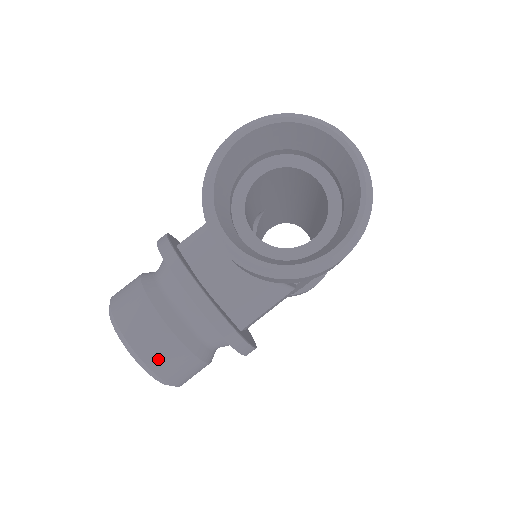
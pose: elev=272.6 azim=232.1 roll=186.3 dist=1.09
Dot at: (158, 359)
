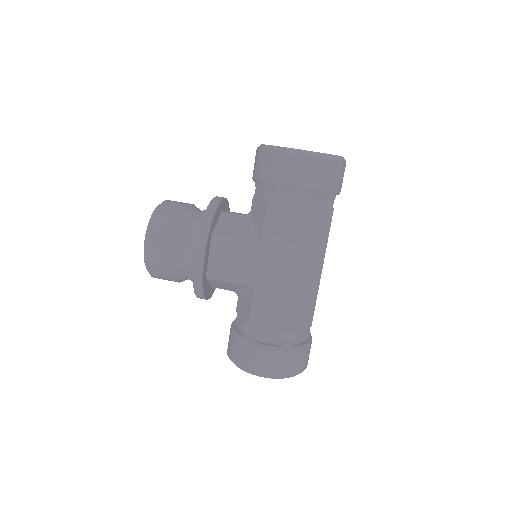
Dot at: (167, 208)
